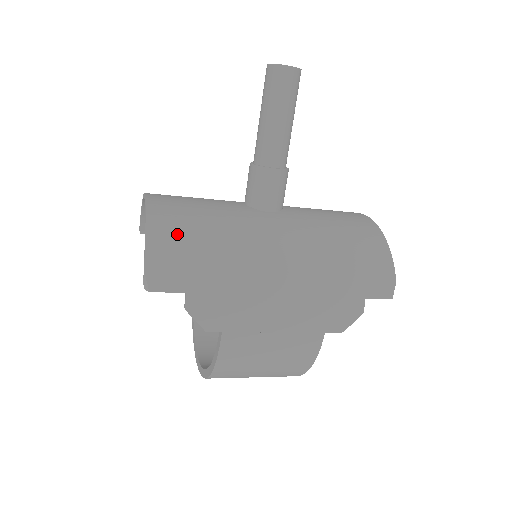
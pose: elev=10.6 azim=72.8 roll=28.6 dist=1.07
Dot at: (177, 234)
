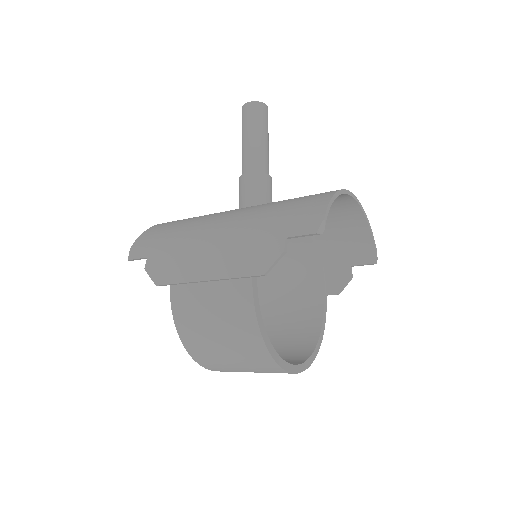
Dot at: (162, 227)
